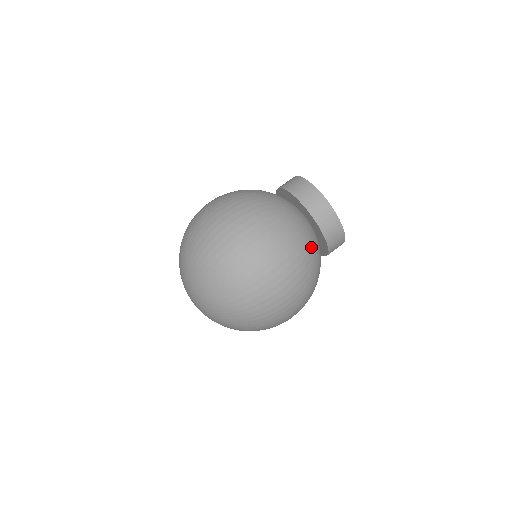
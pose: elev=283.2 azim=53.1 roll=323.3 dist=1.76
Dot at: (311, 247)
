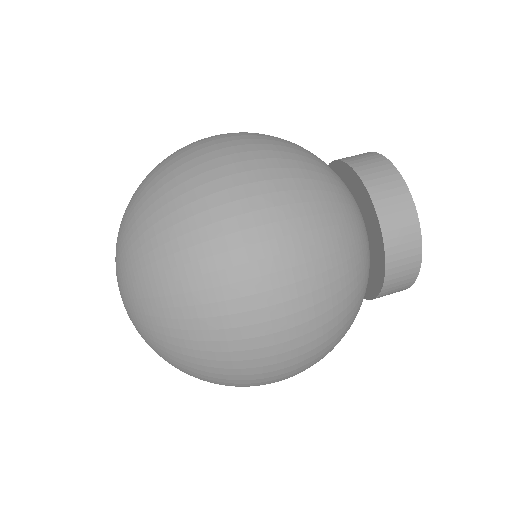
Dot at: (335, 186)
